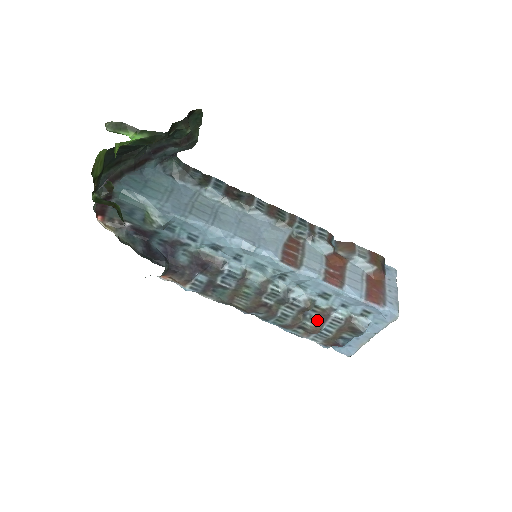
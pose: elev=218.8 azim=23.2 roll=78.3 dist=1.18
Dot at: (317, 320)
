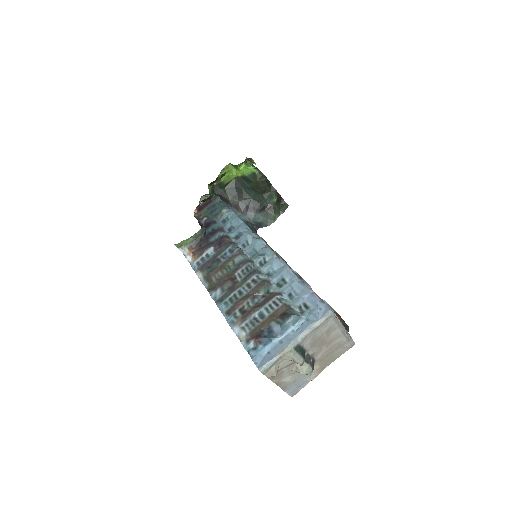
Dot at: (261, 303)
